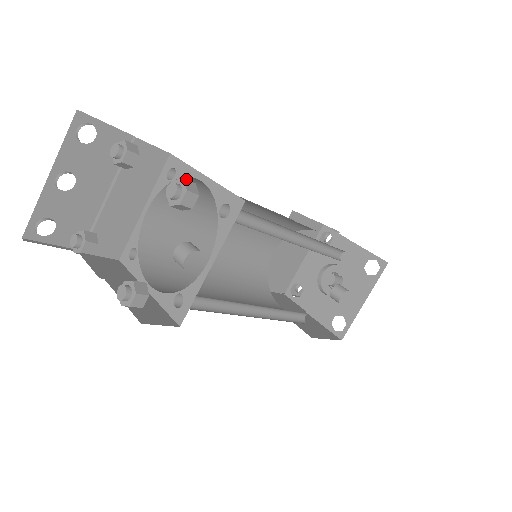
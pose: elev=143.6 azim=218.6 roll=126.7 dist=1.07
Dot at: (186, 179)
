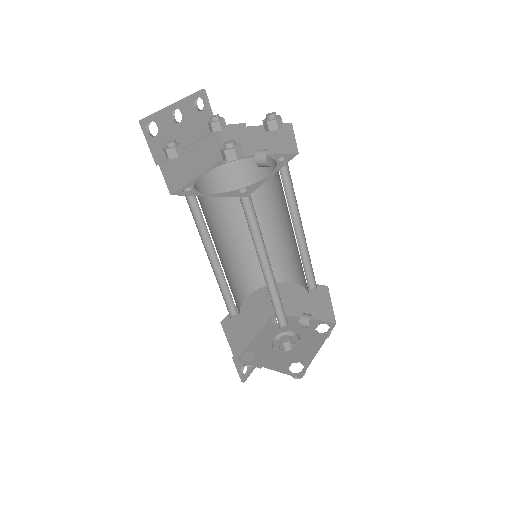
Dot at: (240, 163)
